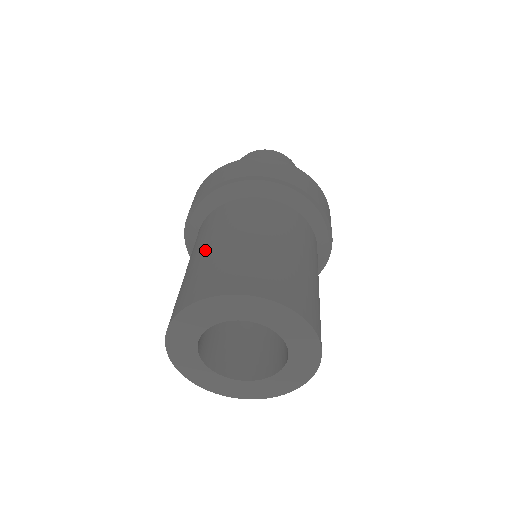
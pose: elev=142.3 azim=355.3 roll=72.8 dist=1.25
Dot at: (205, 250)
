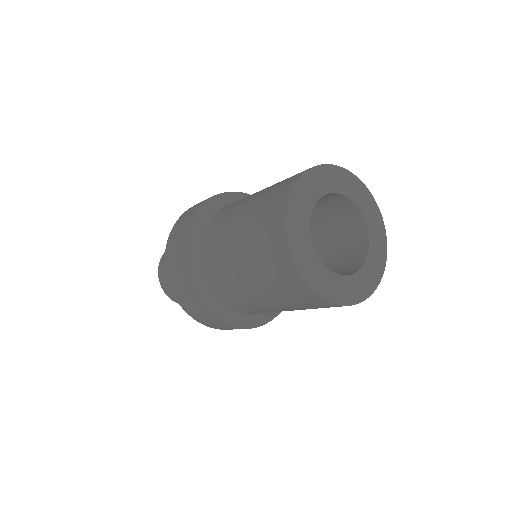
Dot at: (265, 188)
